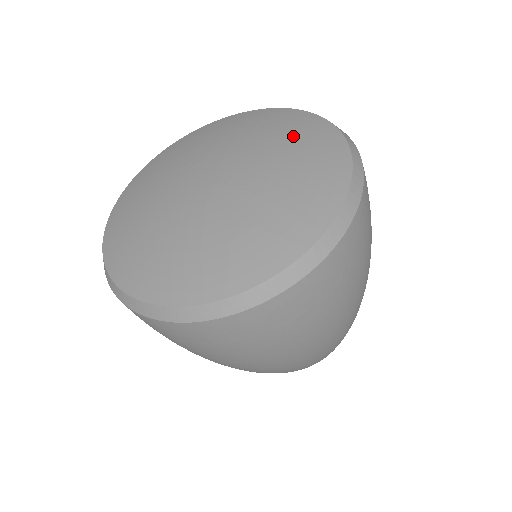
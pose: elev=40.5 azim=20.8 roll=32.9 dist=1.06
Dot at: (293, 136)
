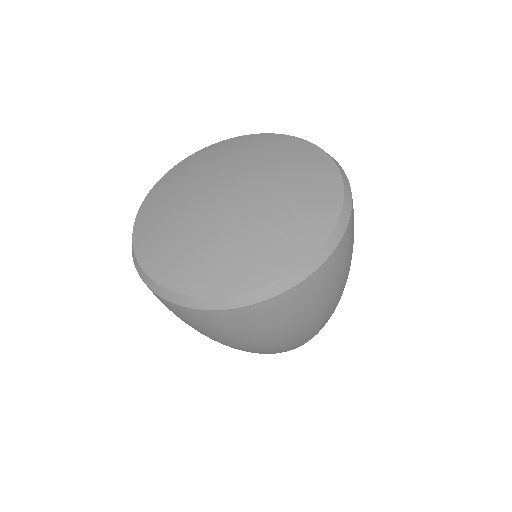
Dot at: (306, 192)
